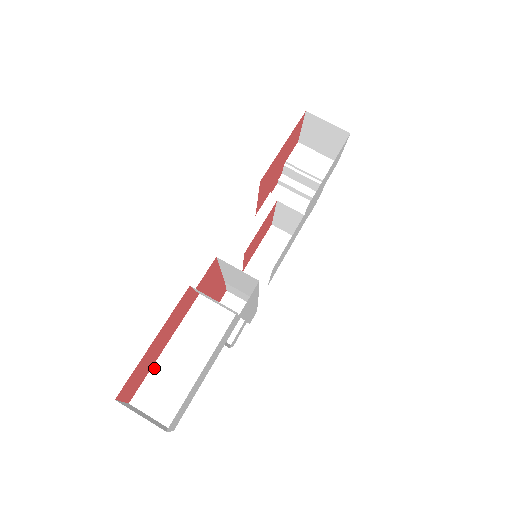
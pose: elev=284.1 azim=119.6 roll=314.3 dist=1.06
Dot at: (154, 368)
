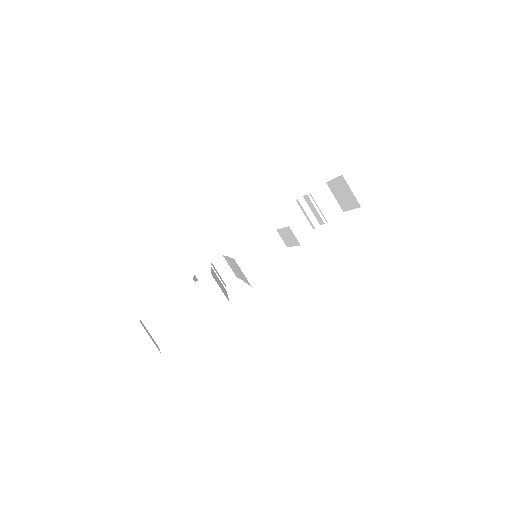
Dot at: (163, 305)
